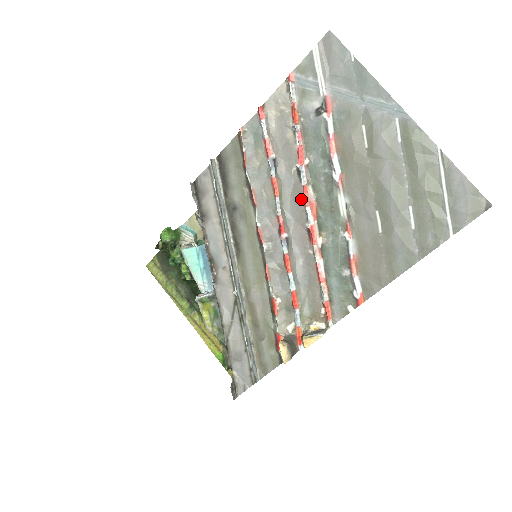
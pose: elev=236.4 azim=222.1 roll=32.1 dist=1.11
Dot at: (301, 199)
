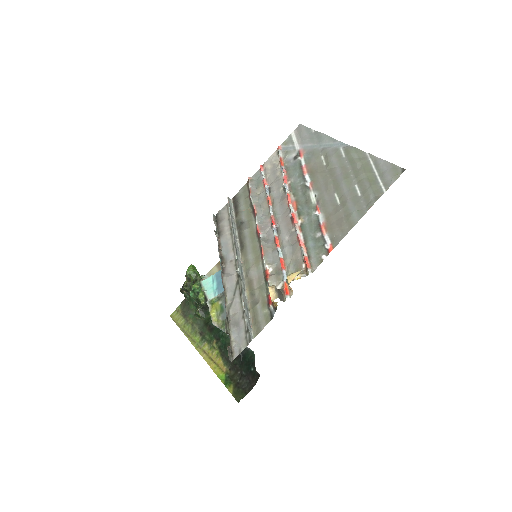
Dot at: (286, 202)
